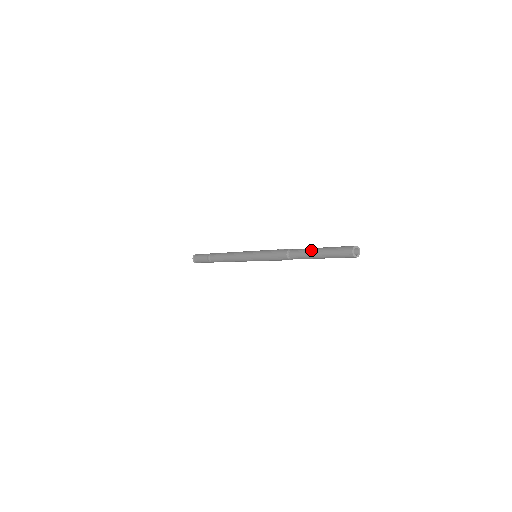
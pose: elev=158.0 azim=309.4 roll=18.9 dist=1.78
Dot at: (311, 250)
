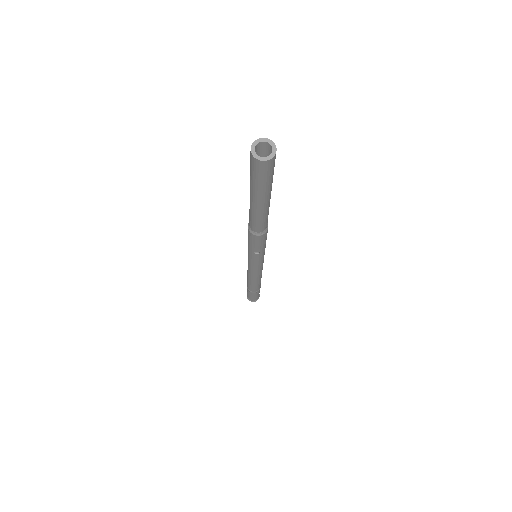
Dot at: occluded
